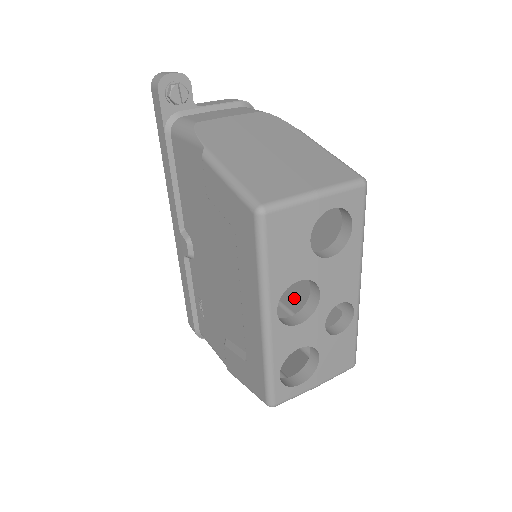
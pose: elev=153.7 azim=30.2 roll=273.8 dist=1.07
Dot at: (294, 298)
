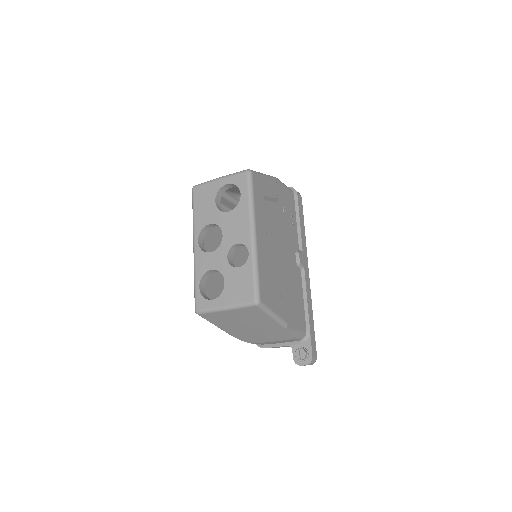
Dot at: occluded
